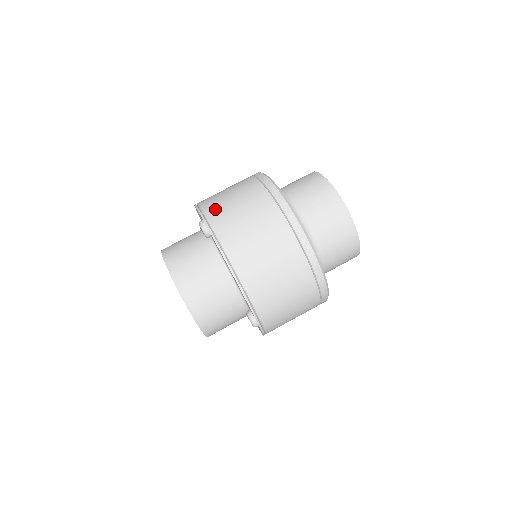
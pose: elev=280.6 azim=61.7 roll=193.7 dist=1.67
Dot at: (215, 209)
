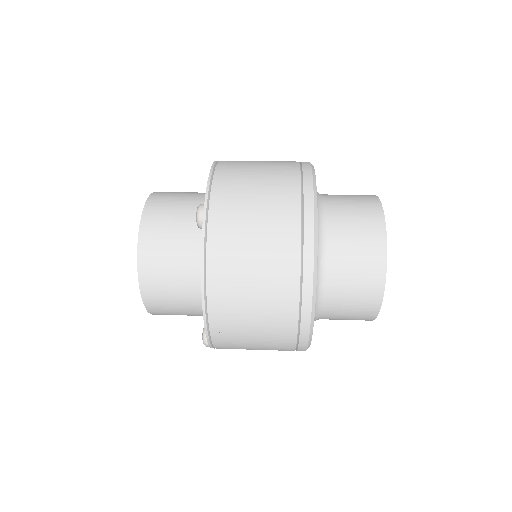
Dot at: occluded
